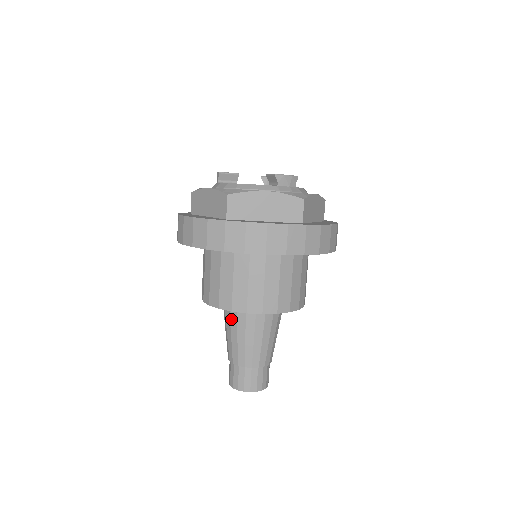
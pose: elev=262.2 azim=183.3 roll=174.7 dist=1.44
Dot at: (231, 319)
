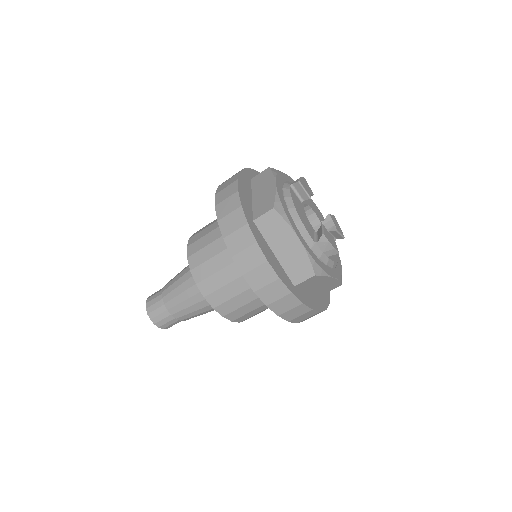
Dot at: occluded
